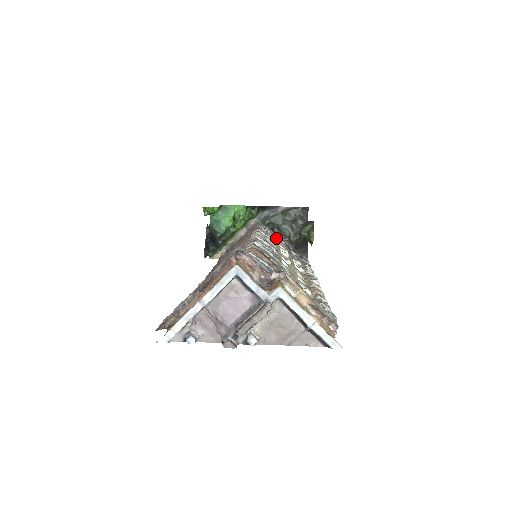
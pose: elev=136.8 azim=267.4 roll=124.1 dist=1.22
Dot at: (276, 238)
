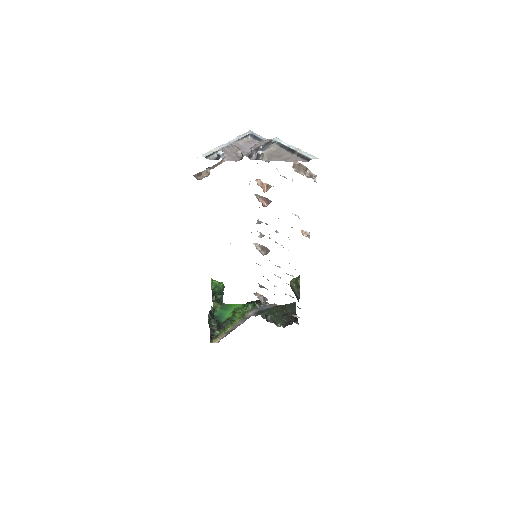
Dot at: occluded
